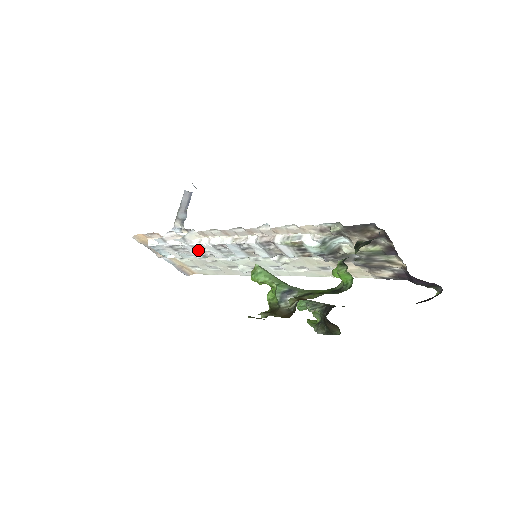
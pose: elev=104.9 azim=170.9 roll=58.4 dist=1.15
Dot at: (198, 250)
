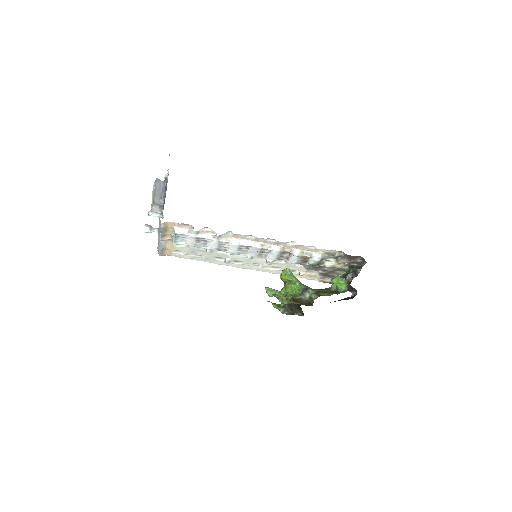
Dot at: (220, 245)
